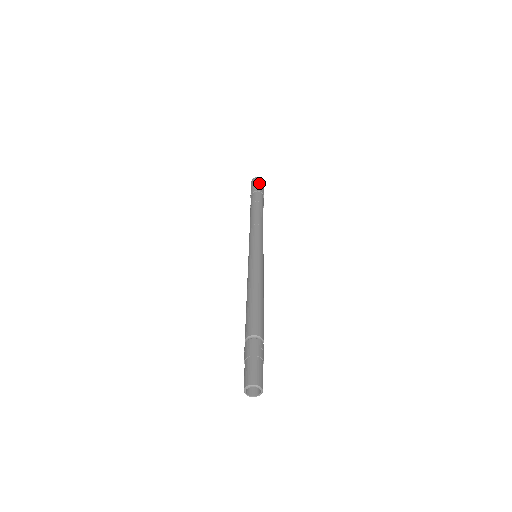
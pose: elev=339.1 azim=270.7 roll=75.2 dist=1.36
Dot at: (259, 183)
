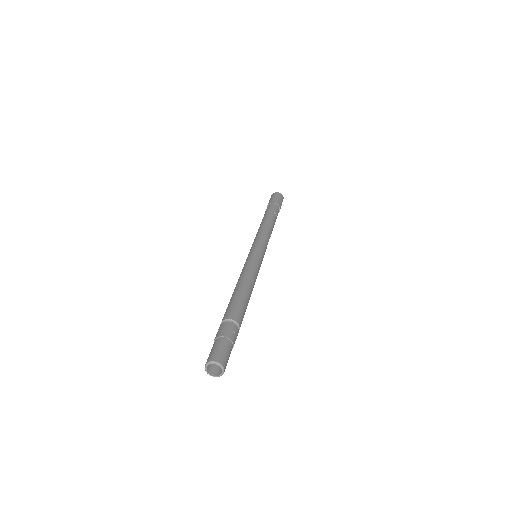
Dot at: (276, 196)
